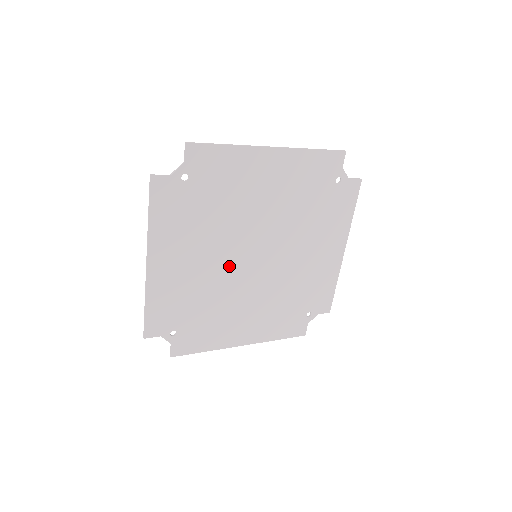
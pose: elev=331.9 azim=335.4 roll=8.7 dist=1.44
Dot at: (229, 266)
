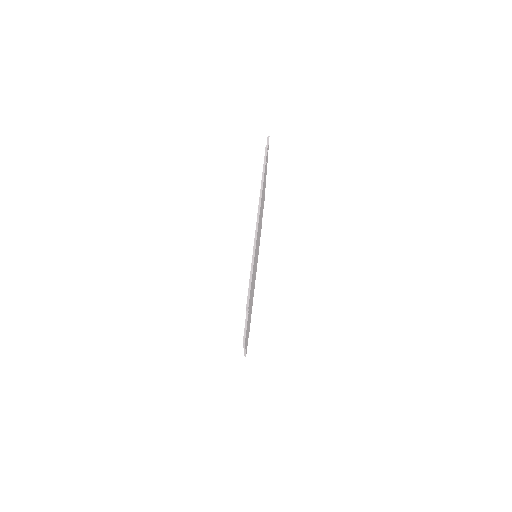
Dot at: occluded
